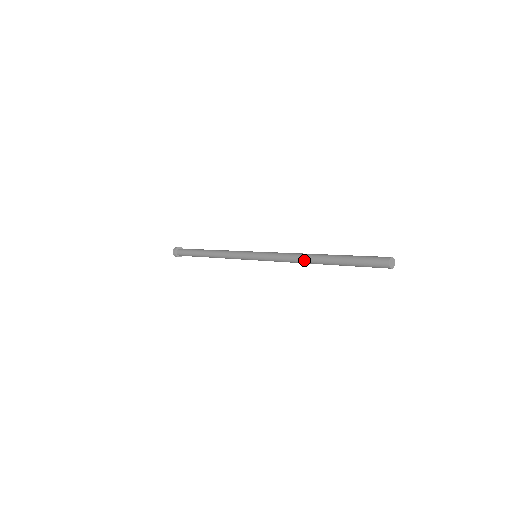
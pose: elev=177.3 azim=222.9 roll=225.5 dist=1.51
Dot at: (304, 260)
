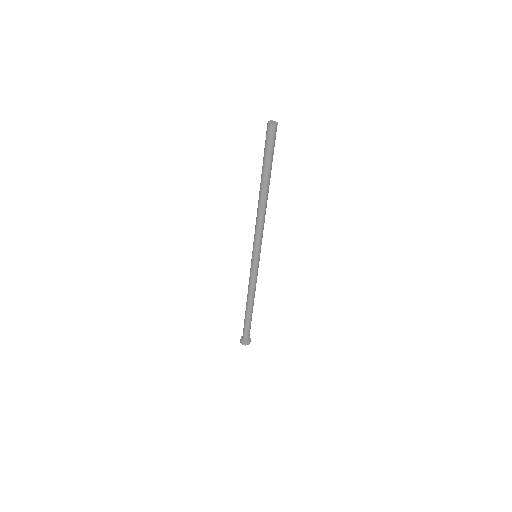
Dot at: occluded
